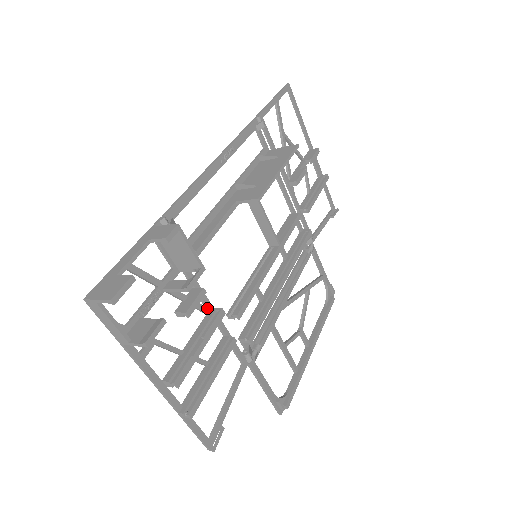
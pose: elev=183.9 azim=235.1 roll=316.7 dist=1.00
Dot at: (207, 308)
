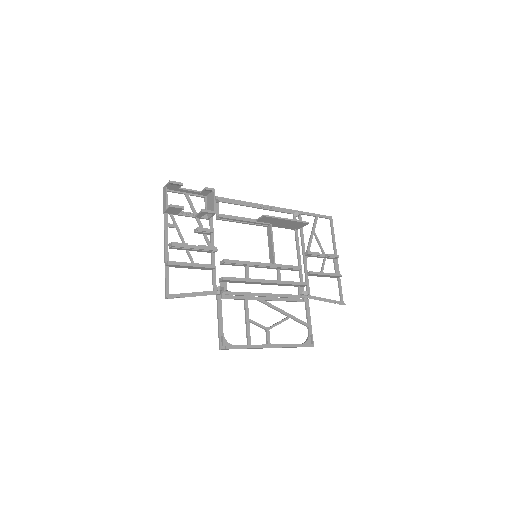
Dot at: (211, 245)
